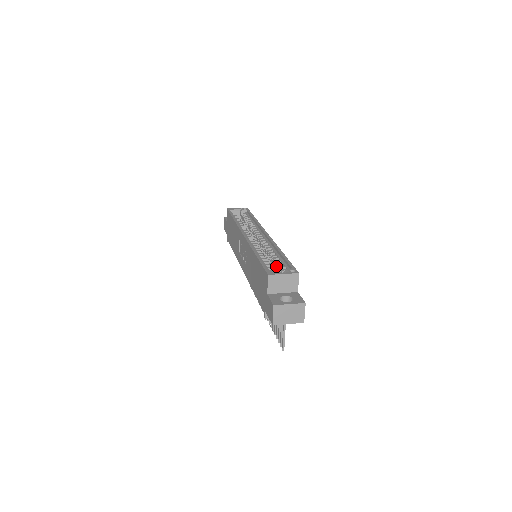
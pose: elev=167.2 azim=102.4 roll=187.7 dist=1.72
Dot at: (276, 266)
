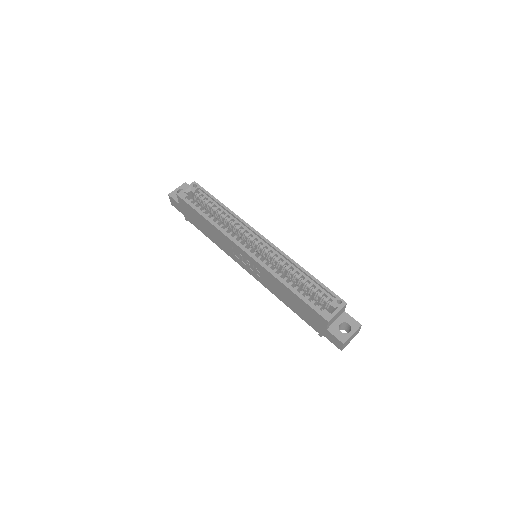
Dot at: occluded
